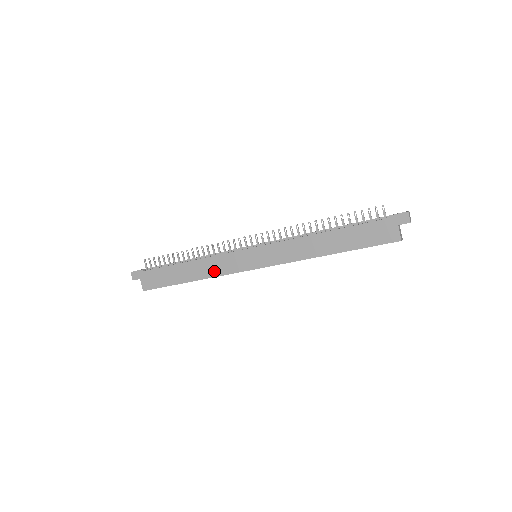
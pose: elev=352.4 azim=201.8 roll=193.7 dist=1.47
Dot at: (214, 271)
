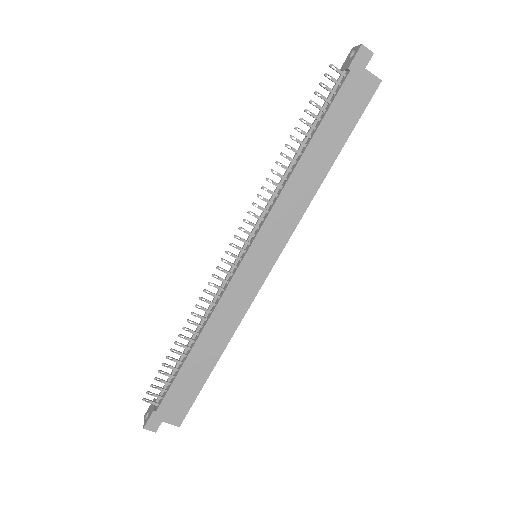
Dot at: (233, 319)
